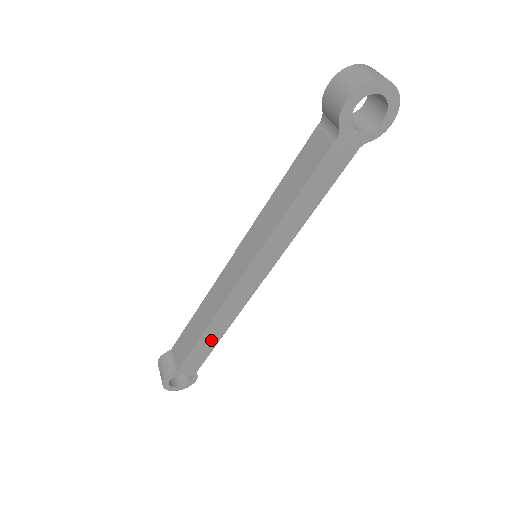
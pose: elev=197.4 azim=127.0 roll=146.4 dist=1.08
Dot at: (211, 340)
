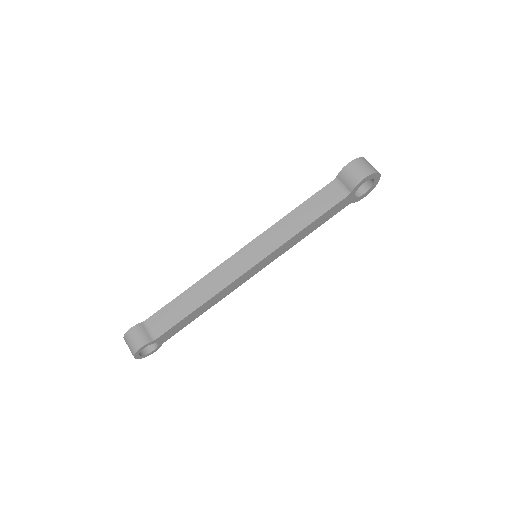
Dot at: (195, 316)
